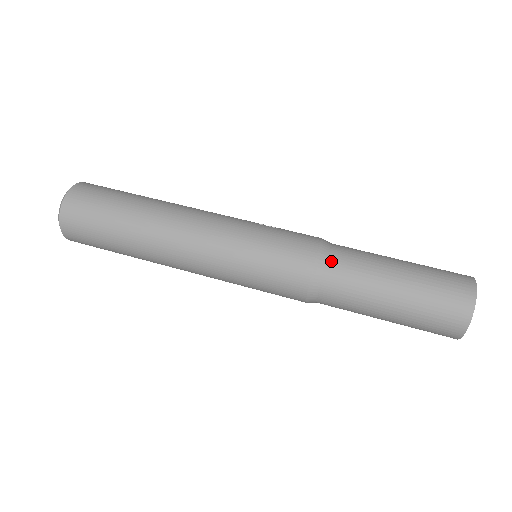
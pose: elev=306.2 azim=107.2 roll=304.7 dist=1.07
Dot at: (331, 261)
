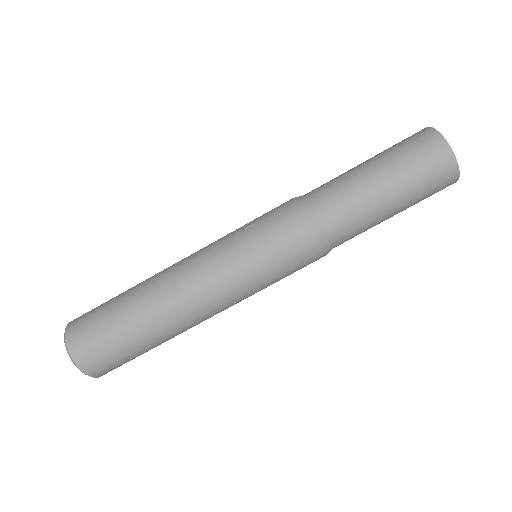
Dot at: (323, 217)
